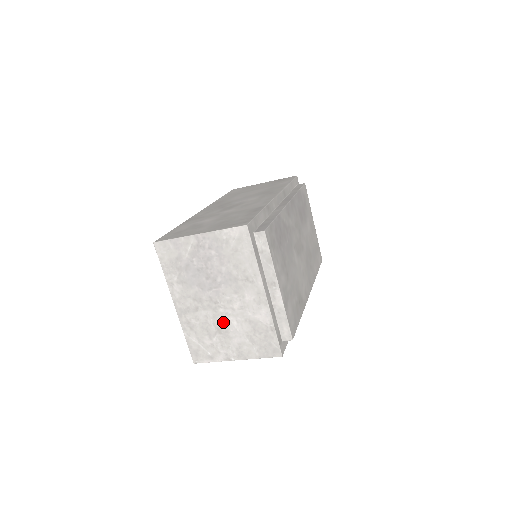
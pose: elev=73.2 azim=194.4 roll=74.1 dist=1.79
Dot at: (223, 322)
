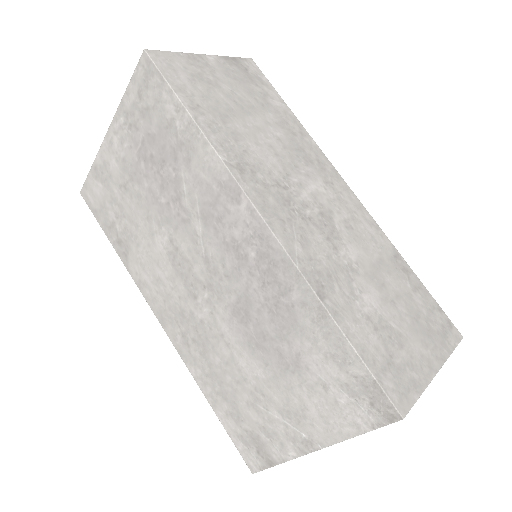
Dot at: occluded
